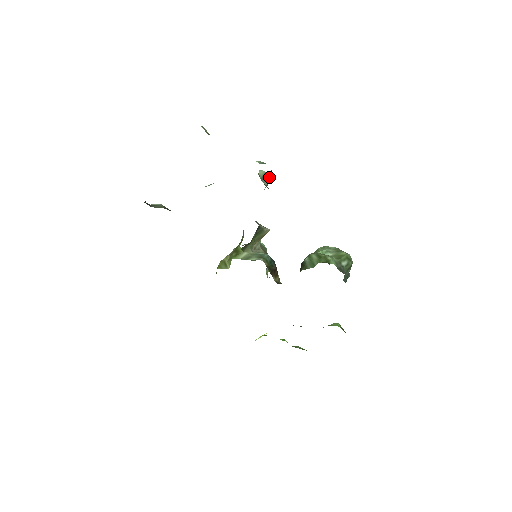
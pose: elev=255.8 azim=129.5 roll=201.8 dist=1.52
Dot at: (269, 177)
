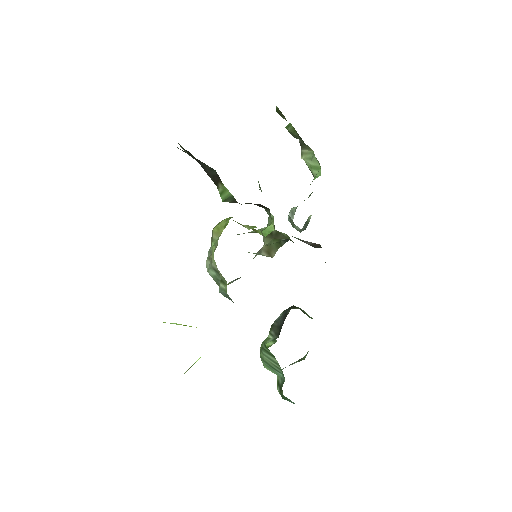
Dot at: (304, 229)
